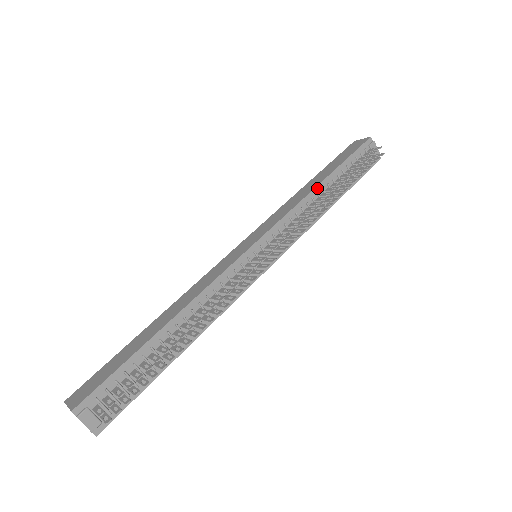
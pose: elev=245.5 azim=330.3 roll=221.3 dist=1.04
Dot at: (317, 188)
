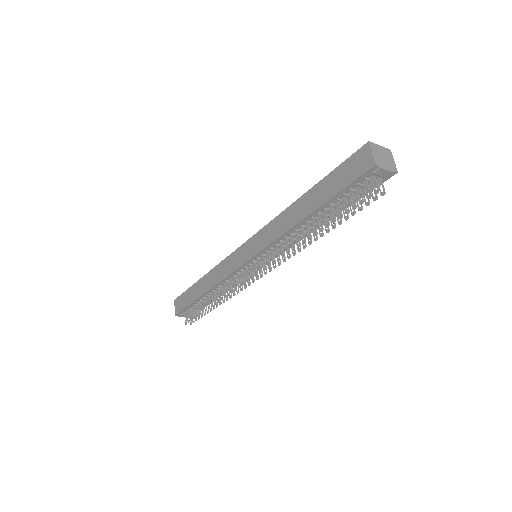
Dot at: (300, 223)
